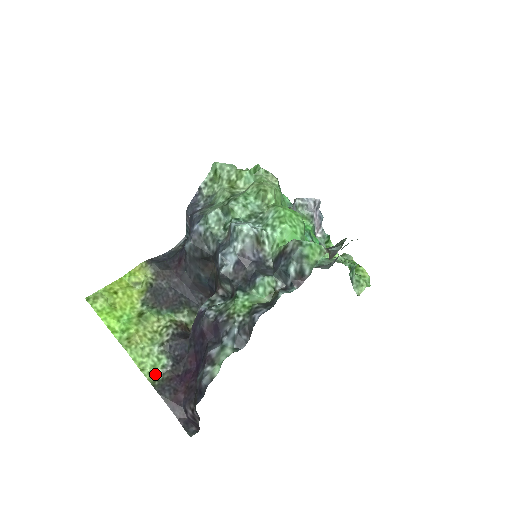
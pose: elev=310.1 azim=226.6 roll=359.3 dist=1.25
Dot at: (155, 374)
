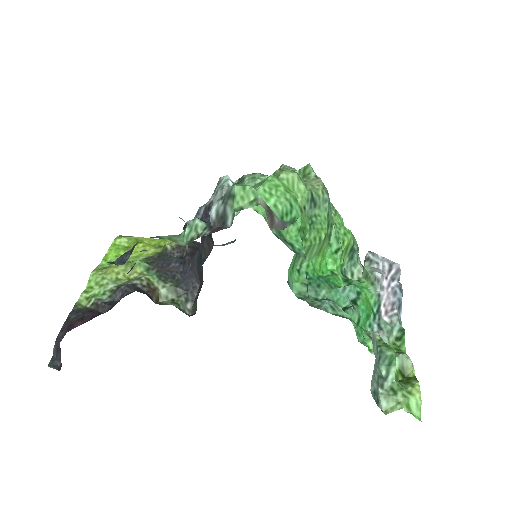
Dot at: (89, 301)
